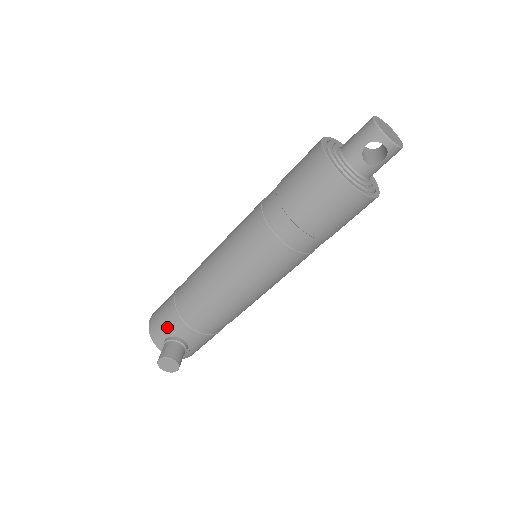
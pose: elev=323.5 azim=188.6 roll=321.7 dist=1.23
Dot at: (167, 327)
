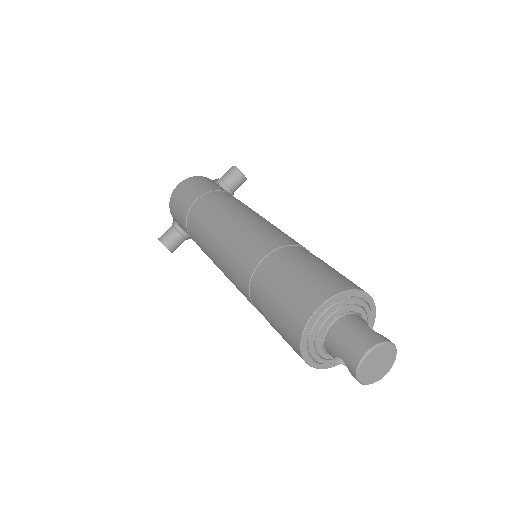
Dot at: (178, 217)
